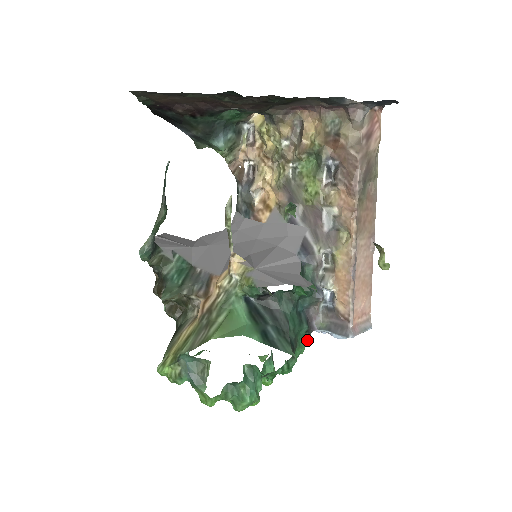
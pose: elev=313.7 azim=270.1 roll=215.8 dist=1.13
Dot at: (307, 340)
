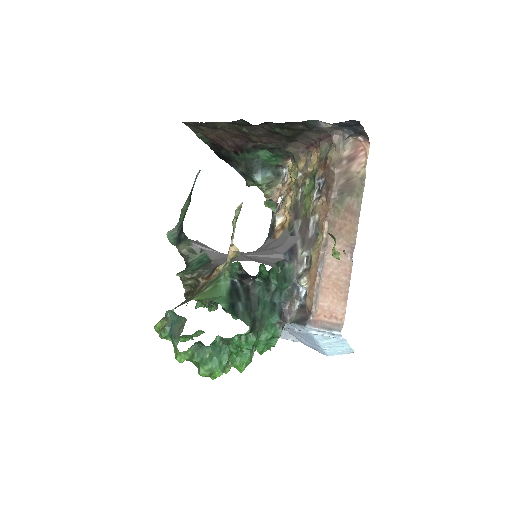
Dot at: (277, 330)
